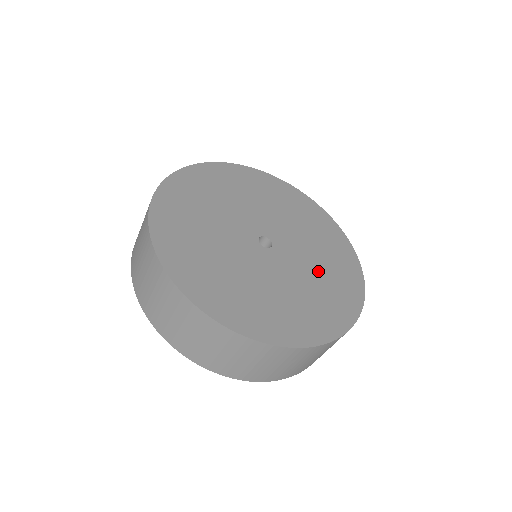
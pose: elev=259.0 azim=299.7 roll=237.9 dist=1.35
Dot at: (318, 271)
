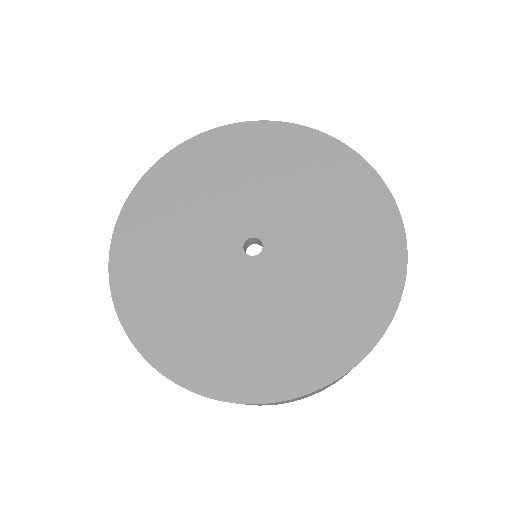
Dot at: (331, 237)
